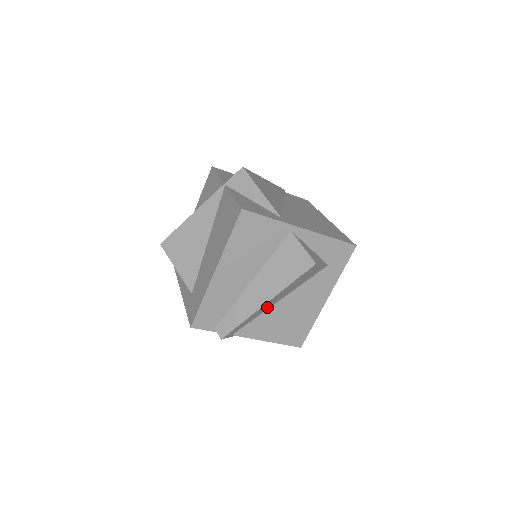
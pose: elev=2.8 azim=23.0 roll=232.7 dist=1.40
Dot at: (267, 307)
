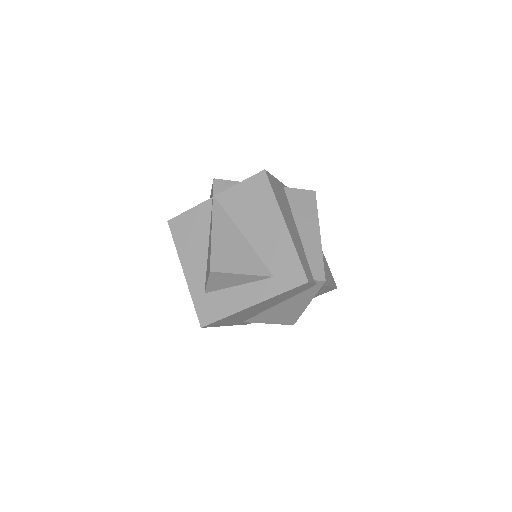
Dot at: occluded
